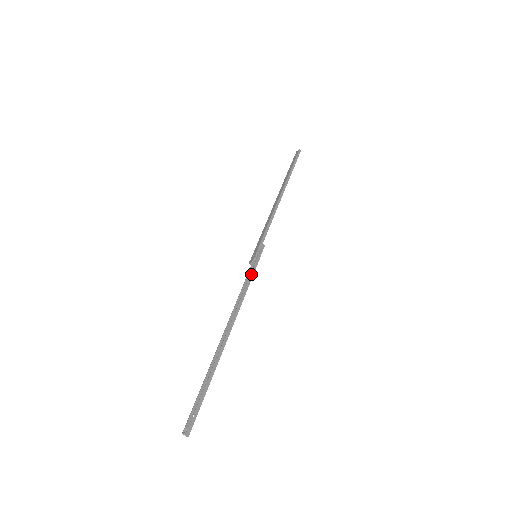
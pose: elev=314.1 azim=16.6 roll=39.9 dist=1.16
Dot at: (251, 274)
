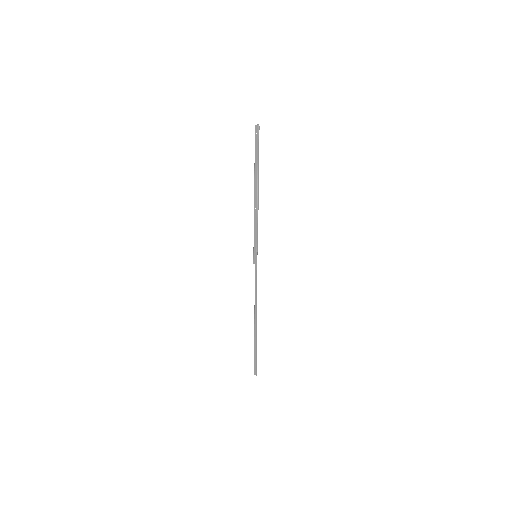
Dot at: (256, 269)
